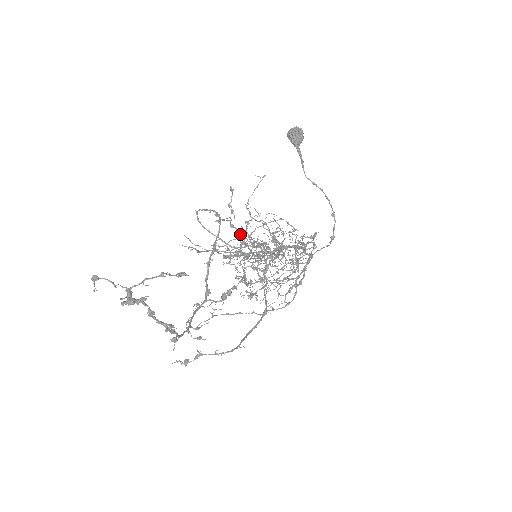
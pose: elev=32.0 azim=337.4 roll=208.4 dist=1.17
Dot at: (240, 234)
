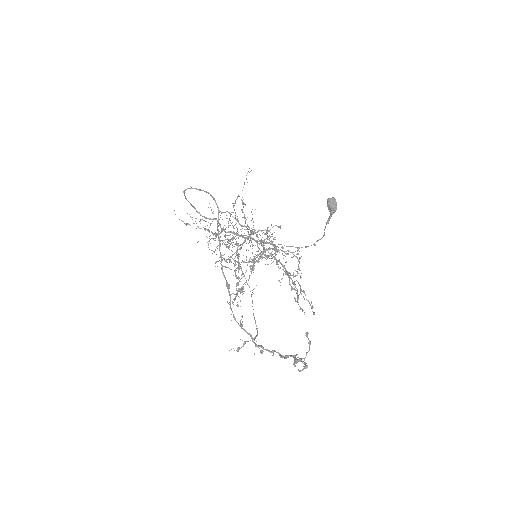
Dot at: occluded
